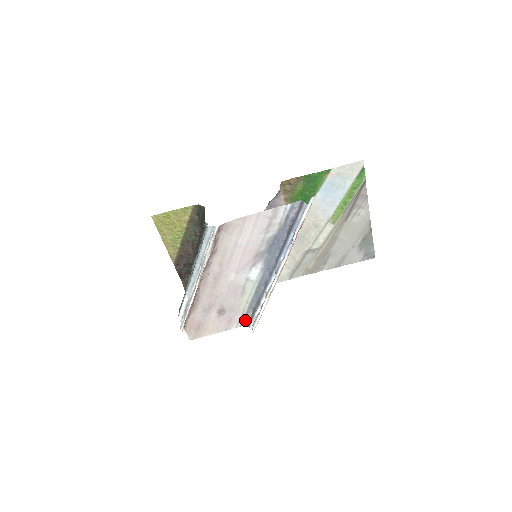
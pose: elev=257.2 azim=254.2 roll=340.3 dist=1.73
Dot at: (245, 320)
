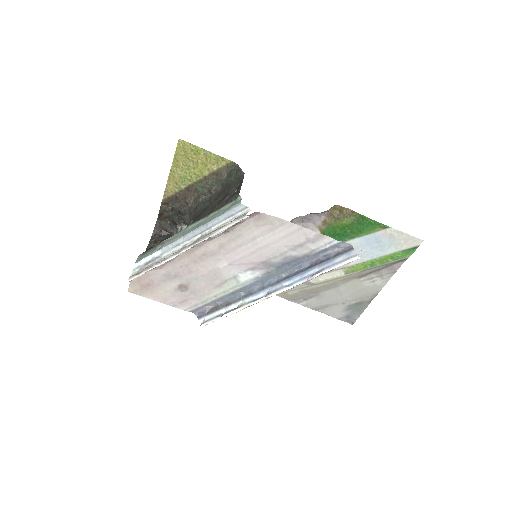
Dot at: (199, 309)
